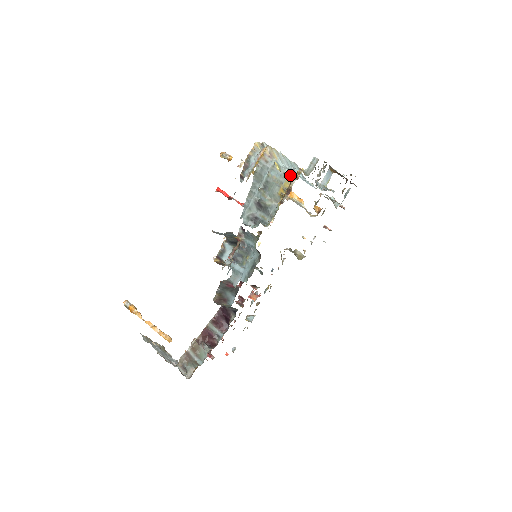
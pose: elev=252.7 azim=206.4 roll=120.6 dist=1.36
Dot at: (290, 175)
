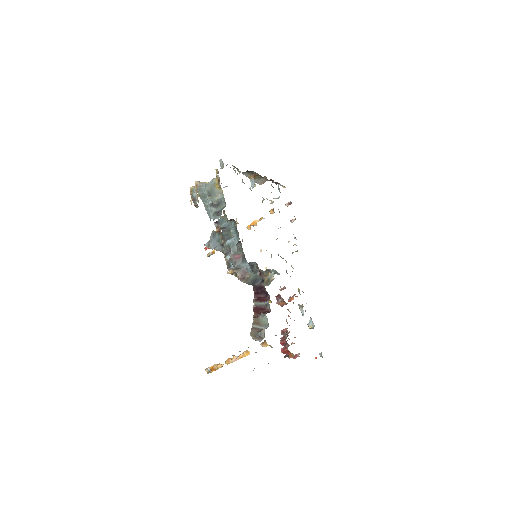
Dot at: occluded
